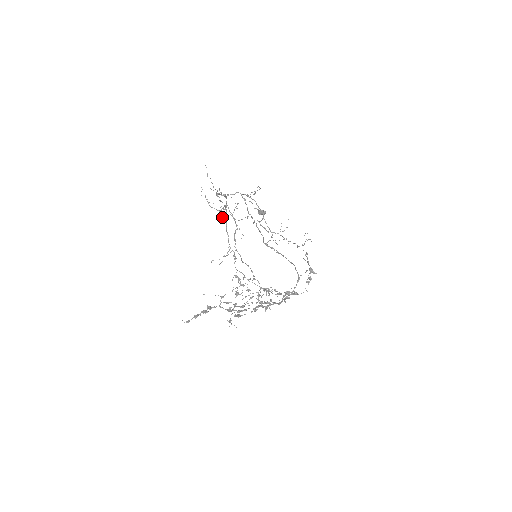
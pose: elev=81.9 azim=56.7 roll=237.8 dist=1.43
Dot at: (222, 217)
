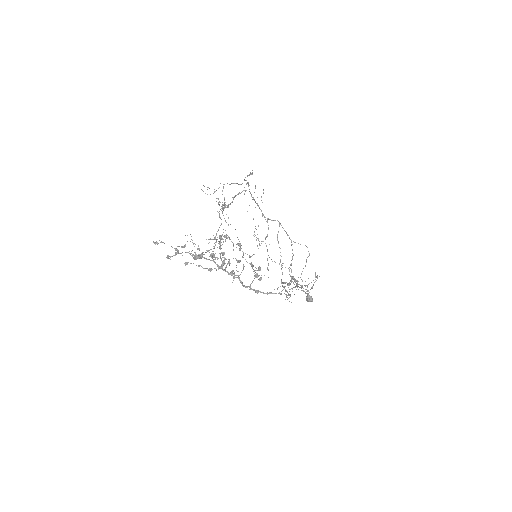
Dot at: occluded
